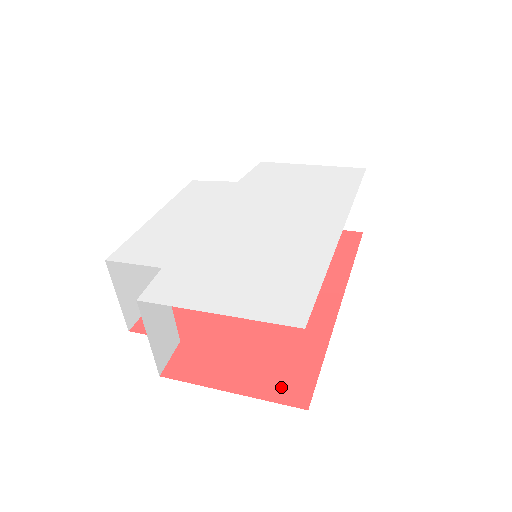
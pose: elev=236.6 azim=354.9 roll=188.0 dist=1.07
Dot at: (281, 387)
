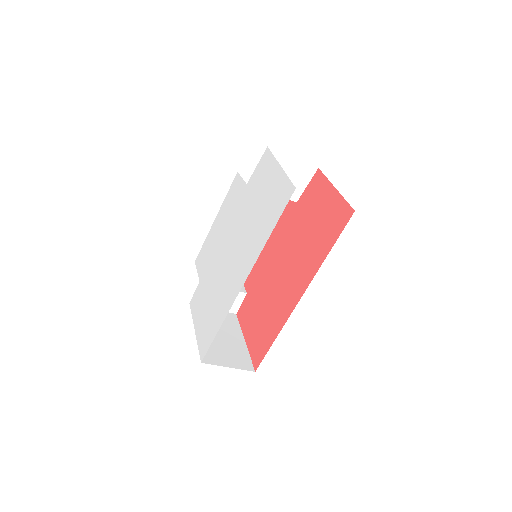
Dot at: (255, 351)
